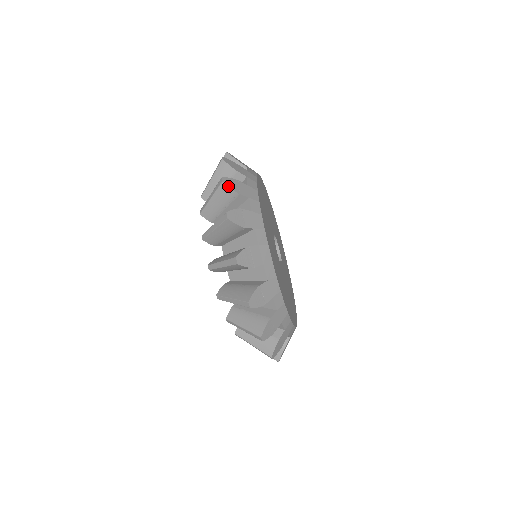
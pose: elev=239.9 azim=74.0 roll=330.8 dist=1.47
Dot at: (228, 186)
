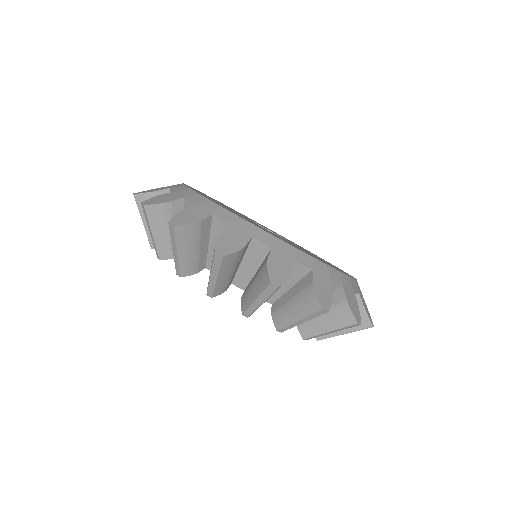
Dot at: occluded
